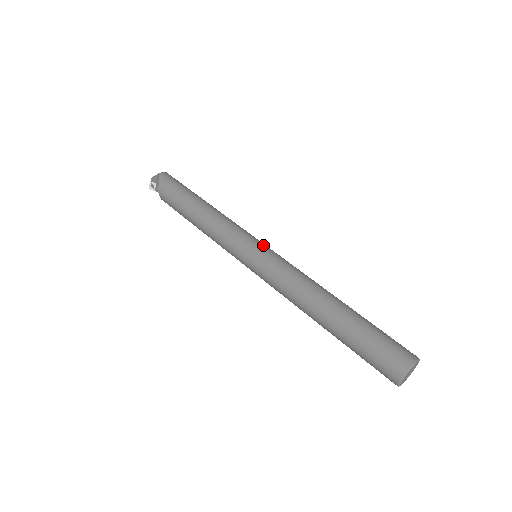
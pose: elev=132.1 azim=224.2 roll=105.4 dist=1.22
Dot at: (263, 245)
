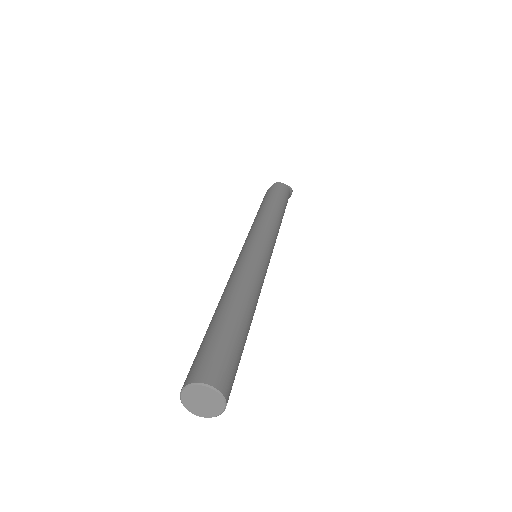
Dot at: (260, 244)
